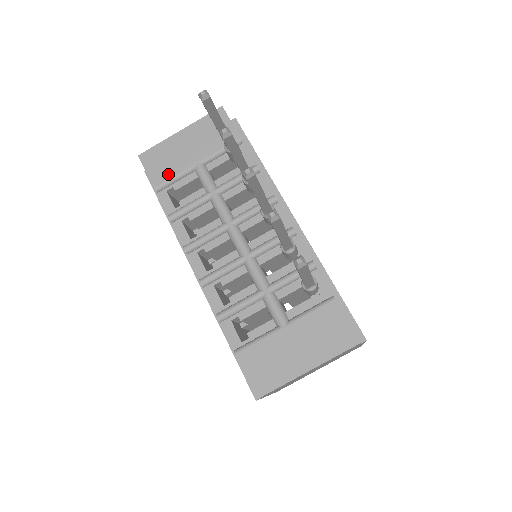
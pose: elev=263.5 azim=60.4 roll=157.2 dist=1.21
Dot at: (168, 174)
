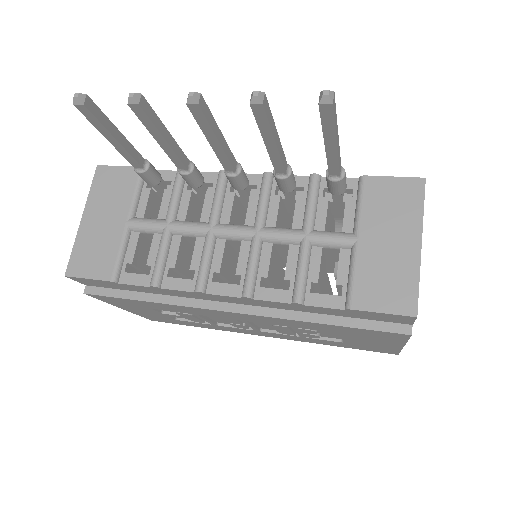
Dot at: (110, 257)
